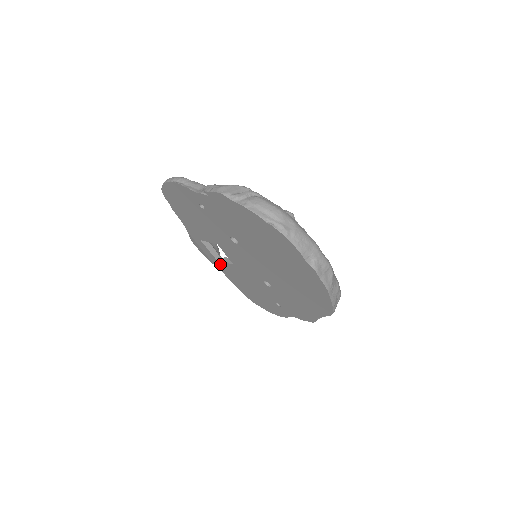
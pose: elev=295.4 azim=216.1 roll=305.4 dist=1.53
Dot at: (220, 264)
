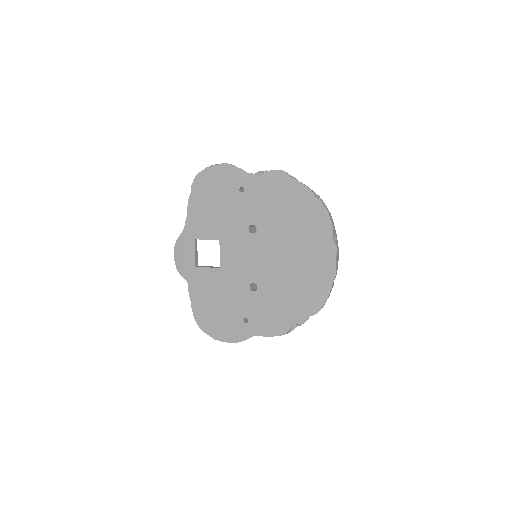
Dot at: (196, 273)
